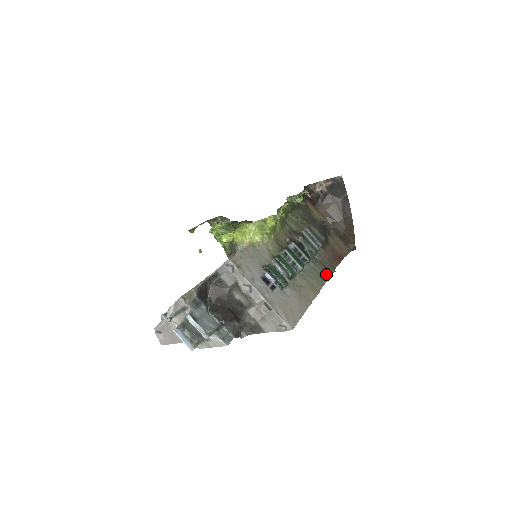
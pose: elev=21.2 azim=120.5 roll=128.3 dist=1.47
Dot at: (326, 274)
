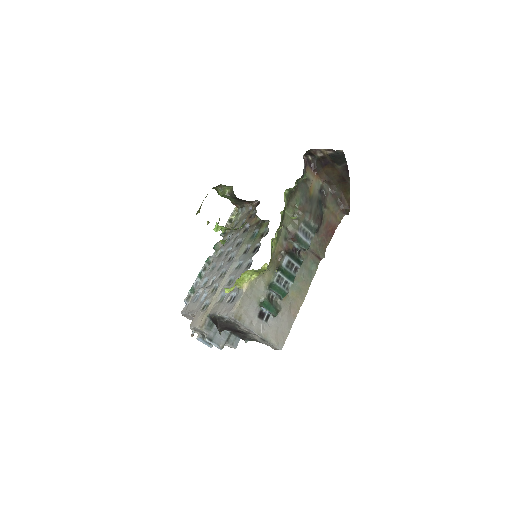
Dot at: (316, 264)
